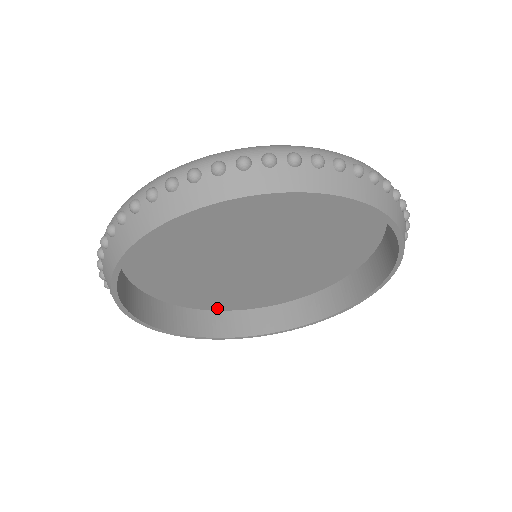
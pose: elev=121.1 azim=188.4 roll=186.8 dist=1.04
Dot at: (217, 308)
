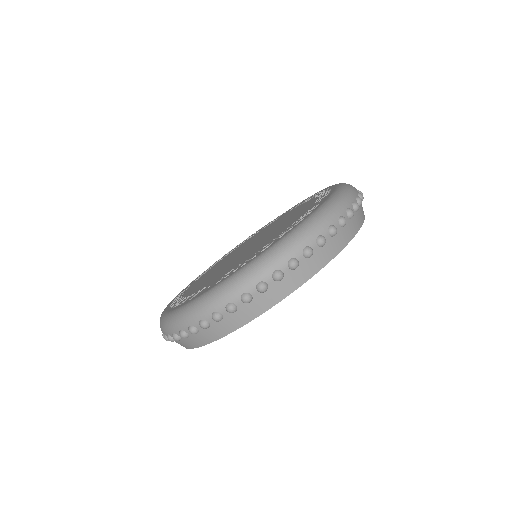
Dot at: occluded
